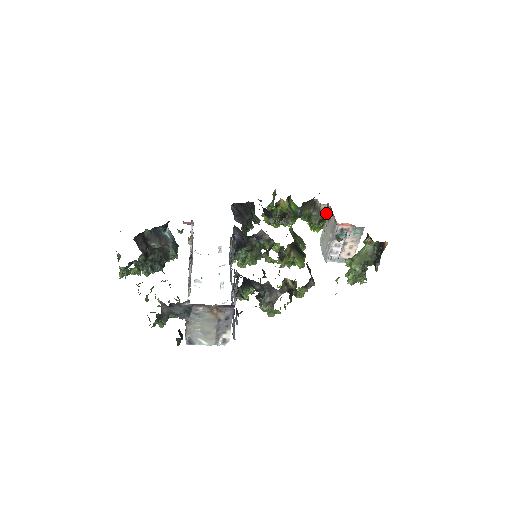
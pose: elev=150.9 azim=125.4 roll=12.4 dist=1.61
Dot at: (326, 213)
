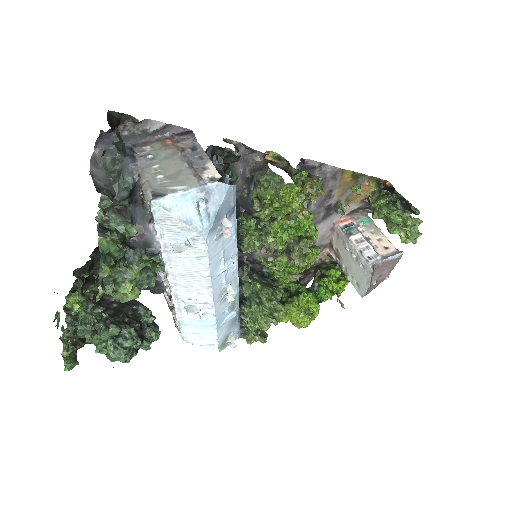
Dot at: (333, 261)
